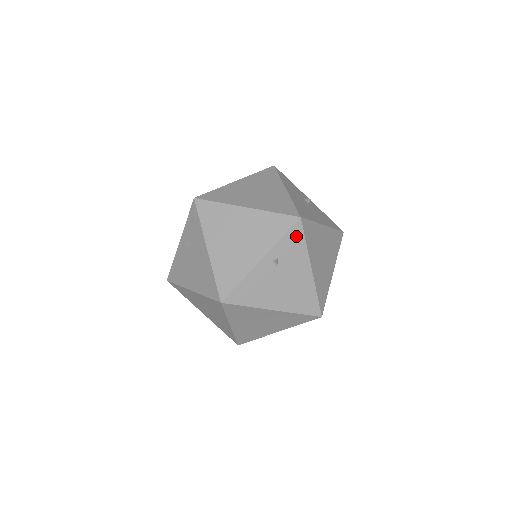
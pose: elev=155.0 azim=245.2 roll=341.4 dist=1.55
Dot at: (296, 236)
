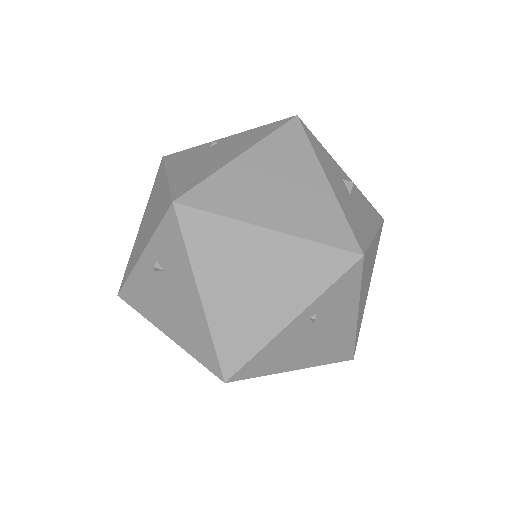
Dot at: (350, 281)
